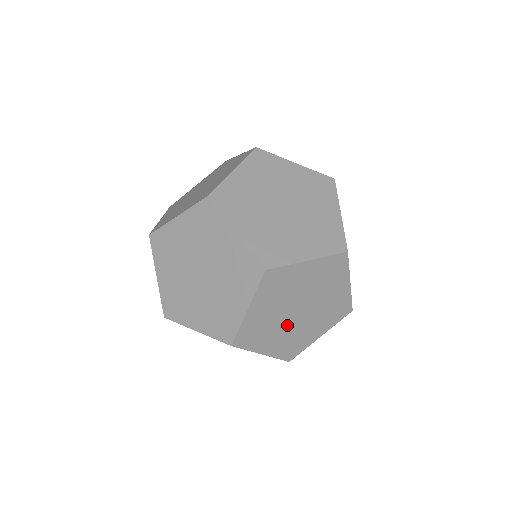
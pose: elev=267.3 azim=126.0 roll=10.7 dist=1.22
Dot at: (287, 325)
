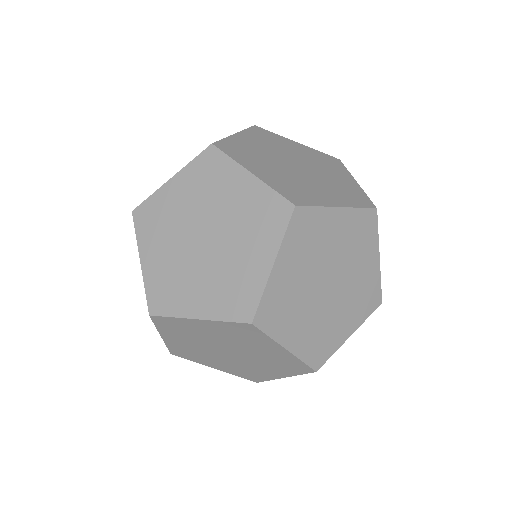
Dot at: (315, 305)
